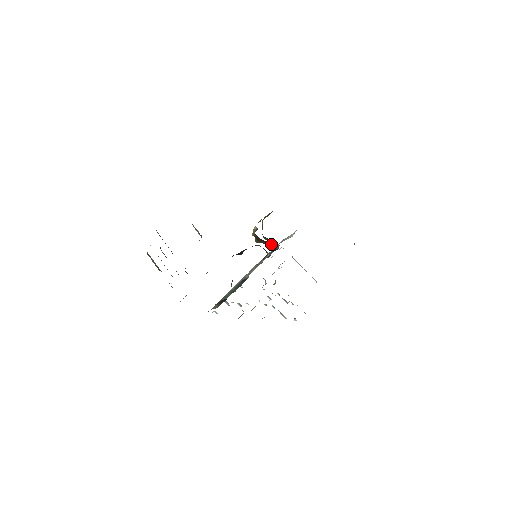
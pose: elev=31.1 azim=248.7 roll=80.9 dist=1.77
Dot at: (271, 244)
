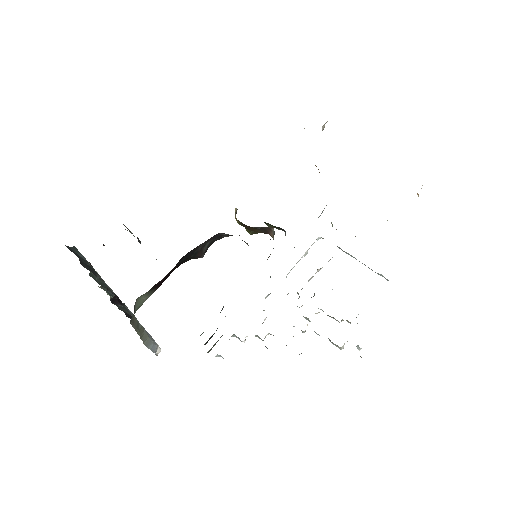
Dot at: (266, 230)
